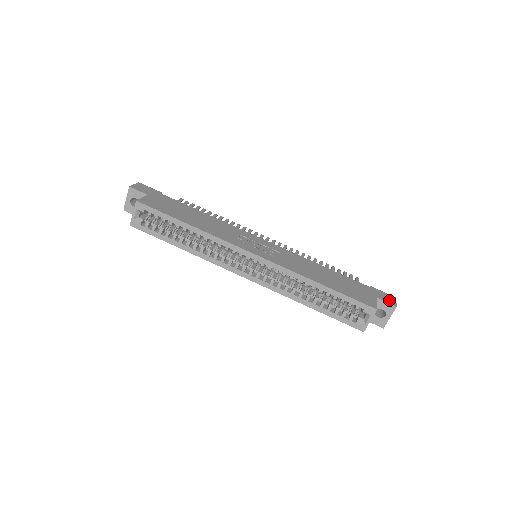
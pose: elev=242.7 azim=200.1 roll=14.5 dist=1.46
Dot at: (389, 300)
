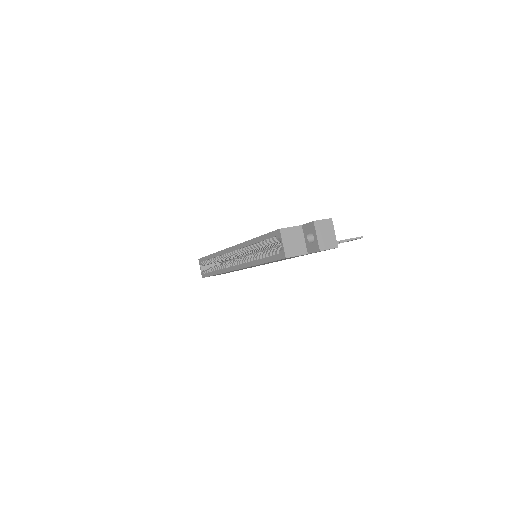
Dot at: occluded
